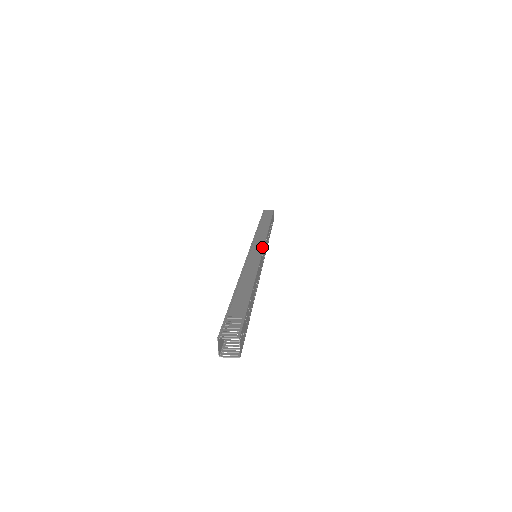
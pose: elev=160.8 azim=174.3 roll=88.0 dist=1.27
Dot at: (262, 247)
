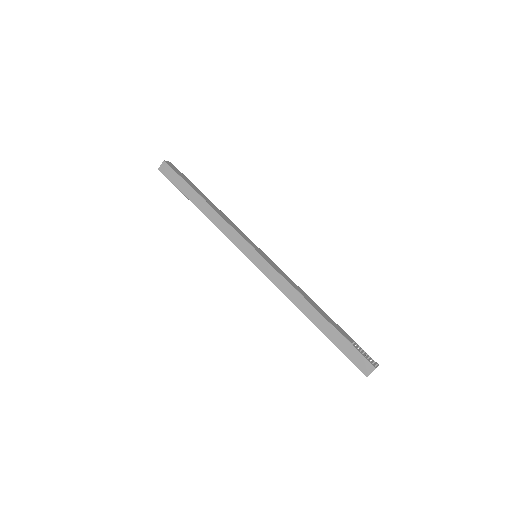
Dot at: (258, 248)
